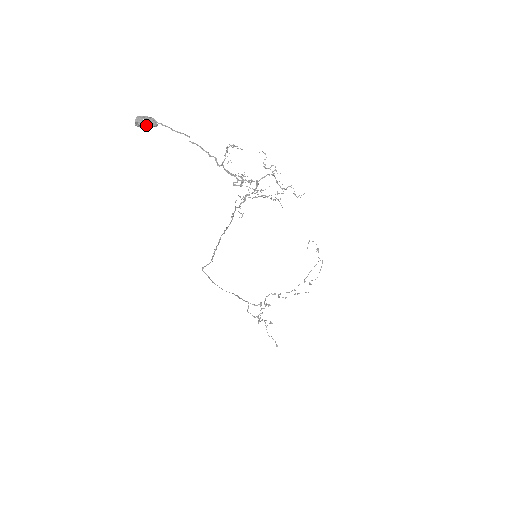
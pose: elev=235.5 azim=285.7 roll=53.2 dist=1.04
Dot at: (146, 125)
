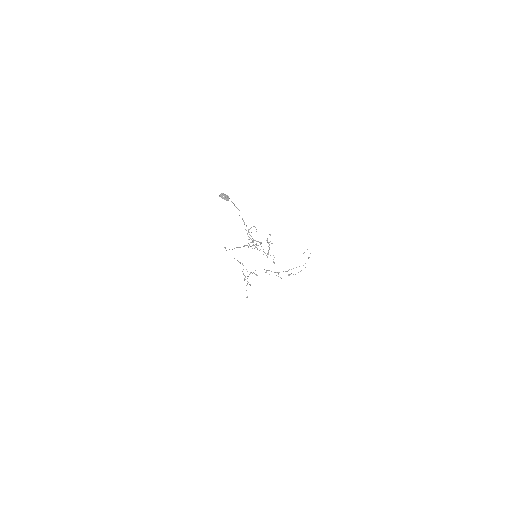
Dot at: occluded
